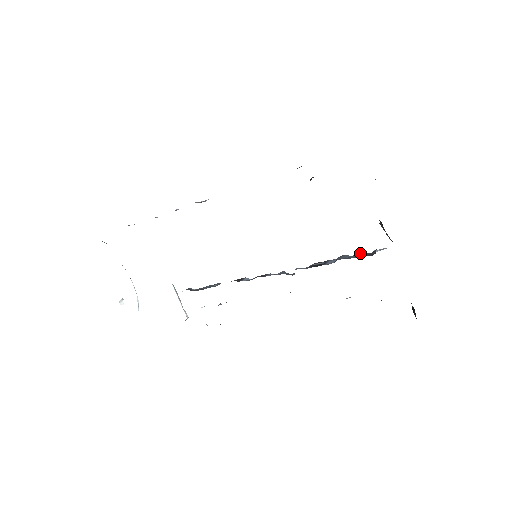
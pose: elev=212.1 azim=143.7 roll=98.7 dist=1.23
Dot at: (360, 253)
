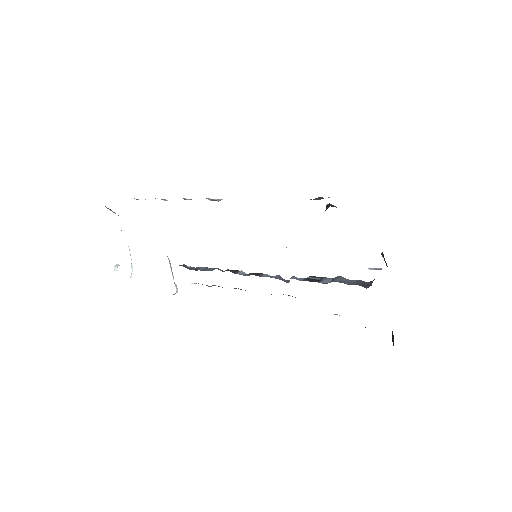
Dot at: occluded
